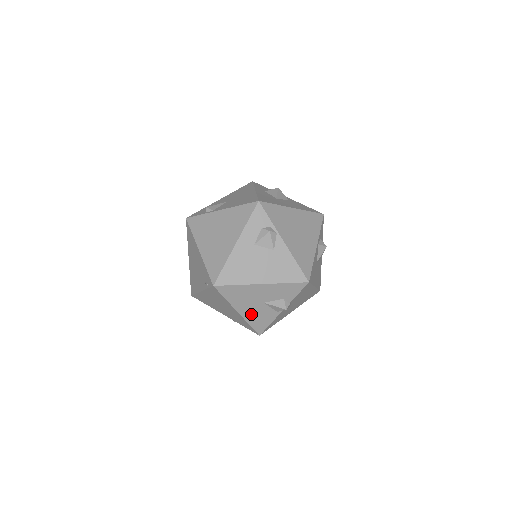
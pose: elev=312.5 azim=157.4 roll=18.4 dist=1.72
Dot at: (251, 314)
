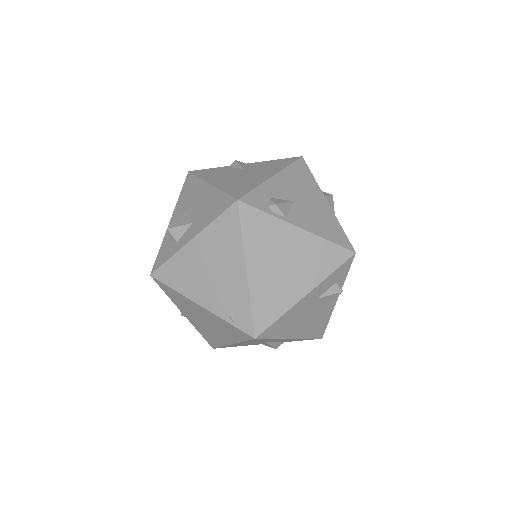
Dot at: (239, 344)
